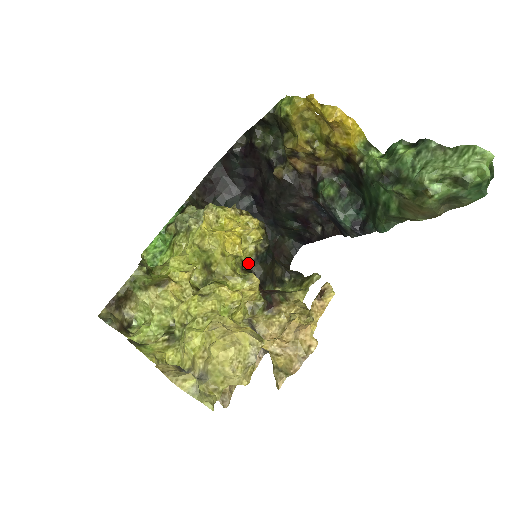
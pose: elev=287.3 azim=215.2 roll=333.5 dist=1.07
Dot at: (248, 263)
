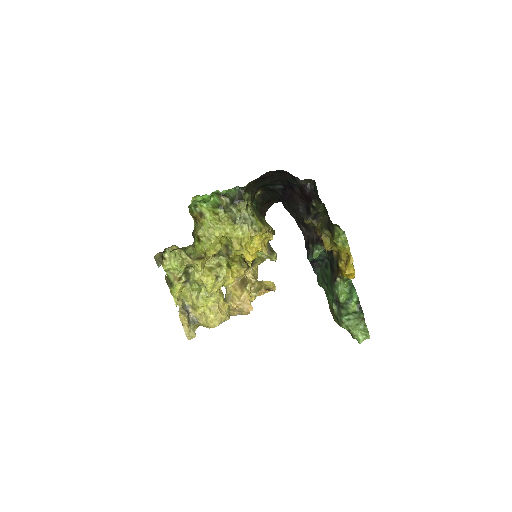
Dot at: occluded
